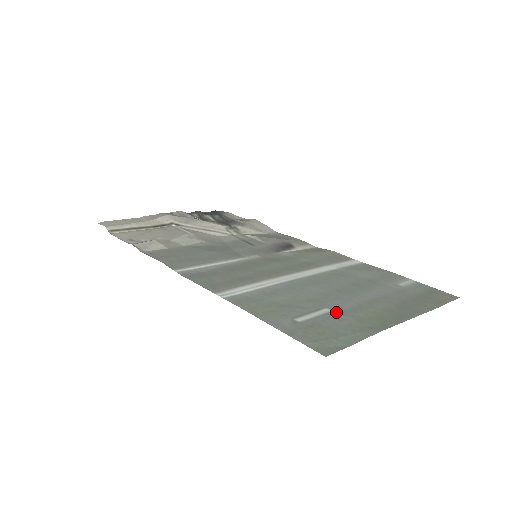
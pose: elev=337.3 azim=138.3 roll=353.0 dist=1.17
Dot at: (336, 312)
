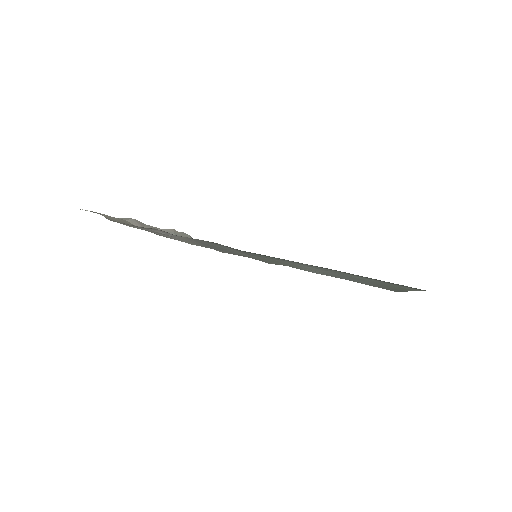
Dot at: occluded
